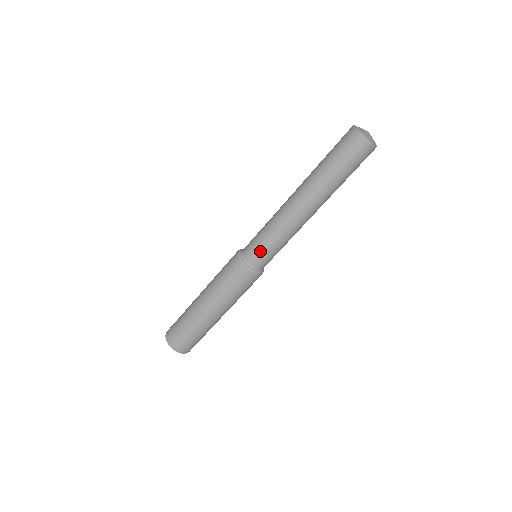
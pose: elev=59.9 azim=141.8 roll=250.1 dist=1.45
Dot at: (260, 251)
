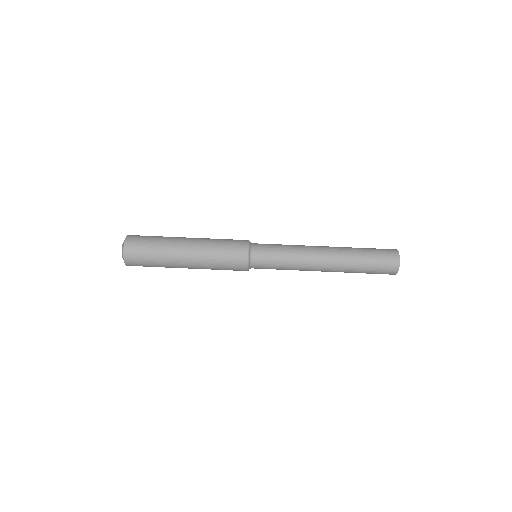
Dot at: (268, 256)
